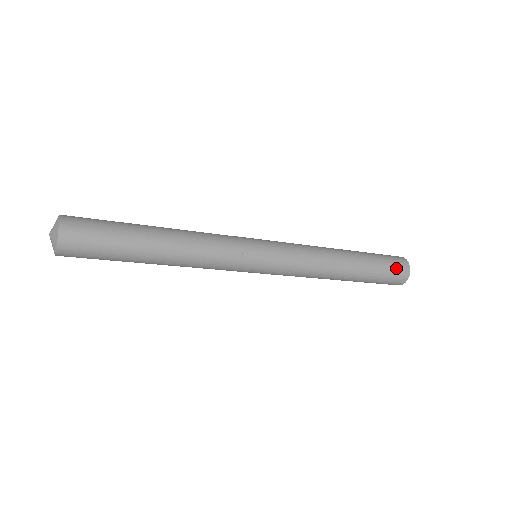
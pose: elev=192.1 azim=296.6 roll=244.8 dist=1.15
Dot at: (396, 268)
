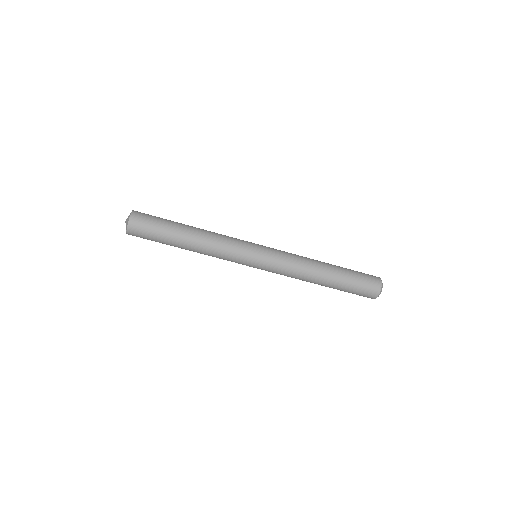
Dot at: (368, 276)
